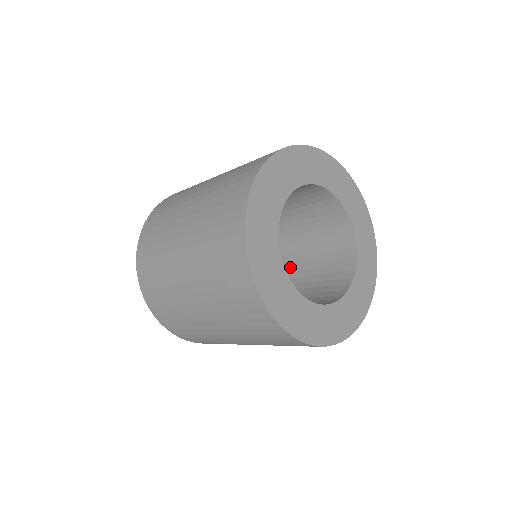
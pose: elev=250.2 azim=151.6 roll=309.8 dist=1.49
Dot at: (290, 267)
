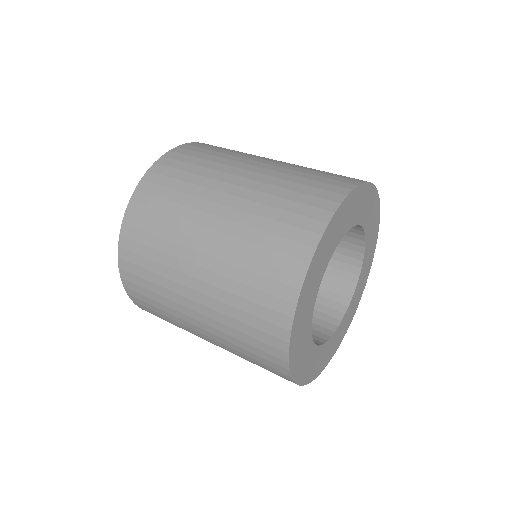
Dot at: occluded
